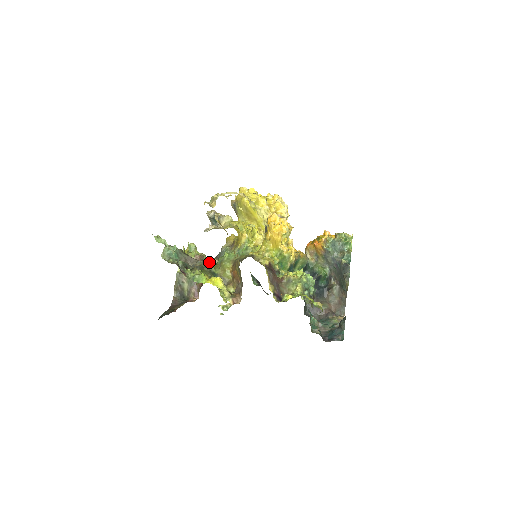
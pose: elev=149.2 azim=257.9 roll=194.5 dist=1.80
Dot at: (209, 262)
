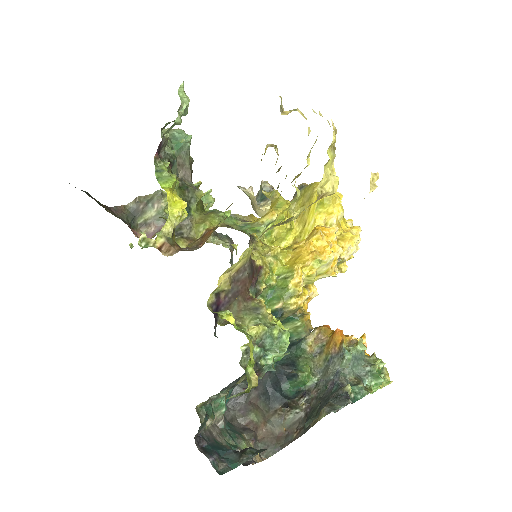
Dot at: occluded
